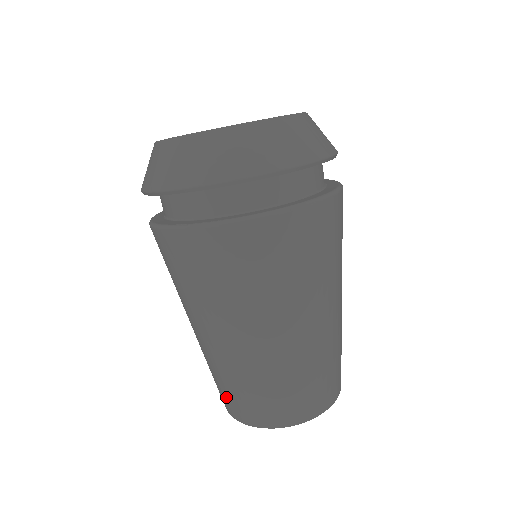
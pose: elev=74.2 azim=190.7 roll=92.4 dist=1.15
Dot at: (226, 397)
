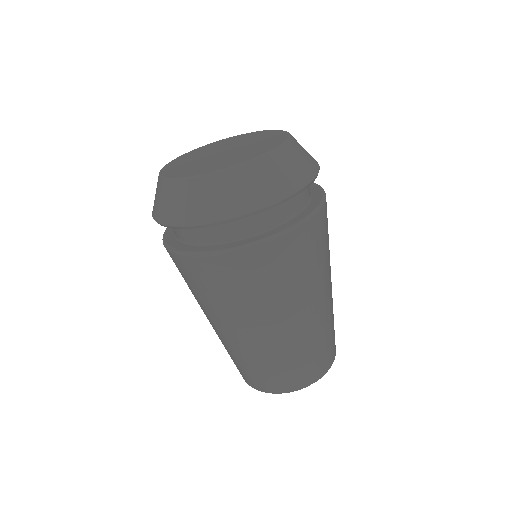
Dot at: (234, 363)
